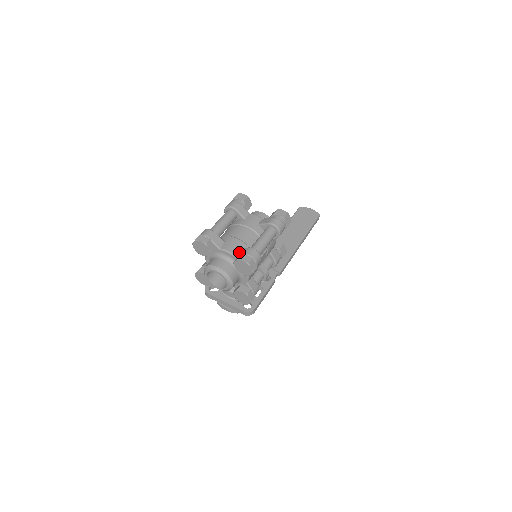
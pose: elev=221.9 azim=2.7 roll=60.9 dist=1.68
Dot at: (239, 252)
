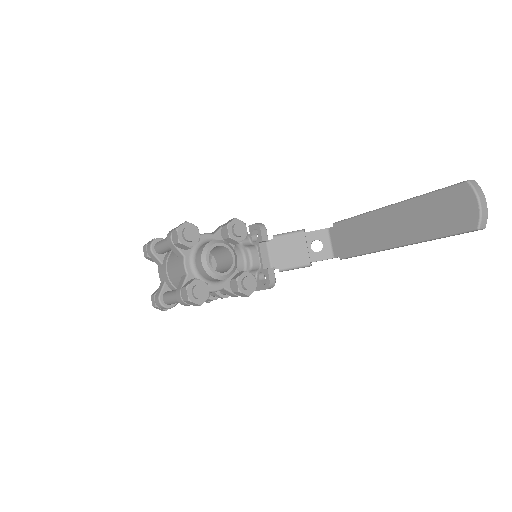
Dot at: (159, 288)
